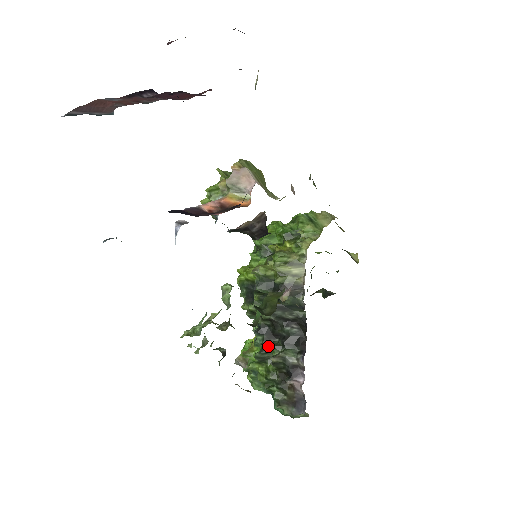
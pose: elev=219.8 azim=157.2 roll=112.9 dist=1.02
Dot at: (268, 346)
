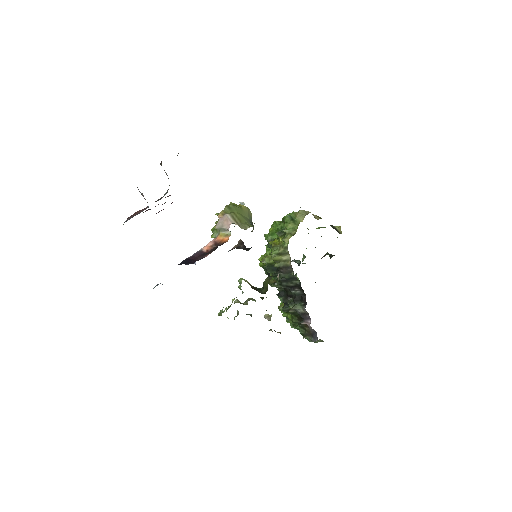
Dot at: (287, 303)
